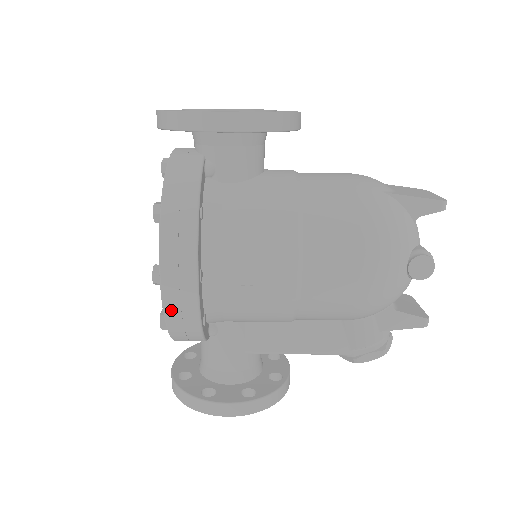
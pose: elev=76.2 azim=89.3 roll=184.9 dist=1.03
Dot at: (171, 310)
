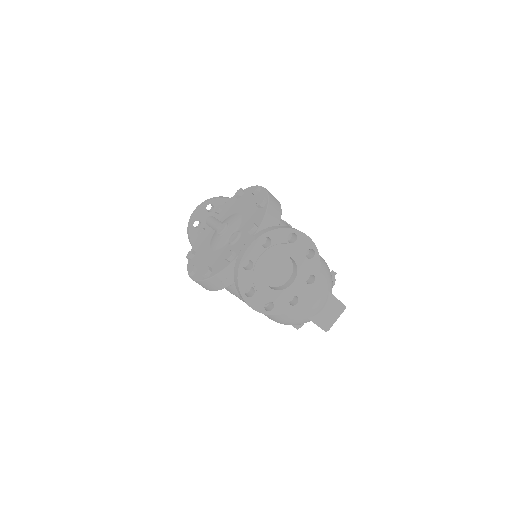
Dot at: occluded
